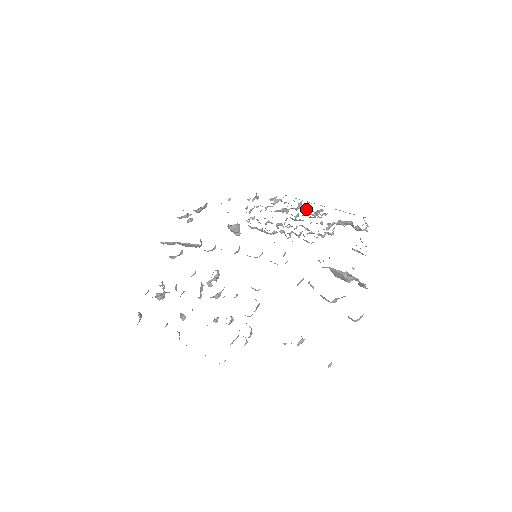
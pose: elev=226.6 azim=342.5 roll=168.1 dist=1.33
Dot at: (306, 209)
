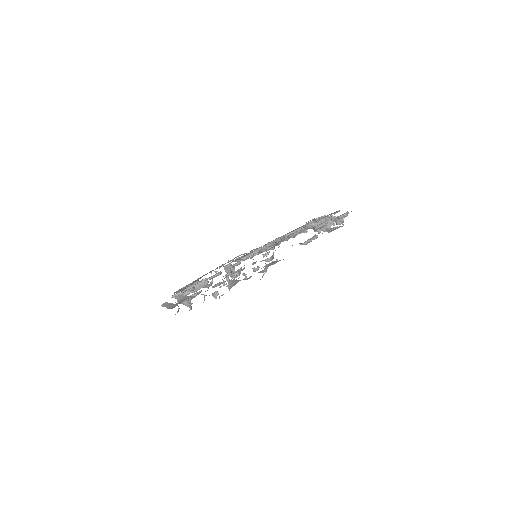
Dot at: occluded
